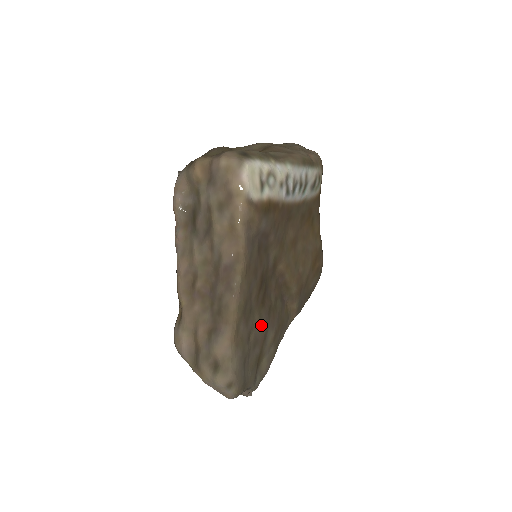
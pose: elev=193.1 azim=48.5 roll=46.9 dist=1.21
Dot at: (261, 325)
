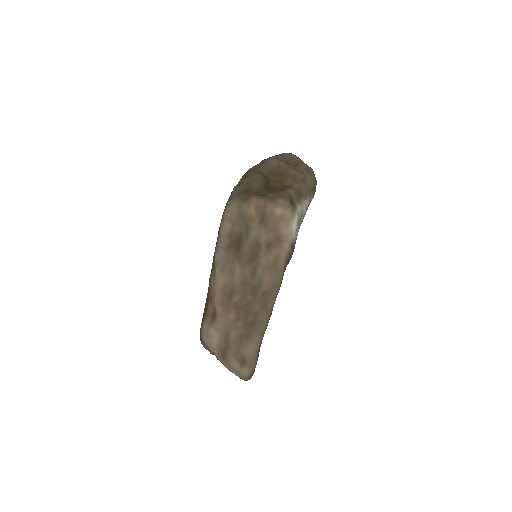
Dot at: occluded
